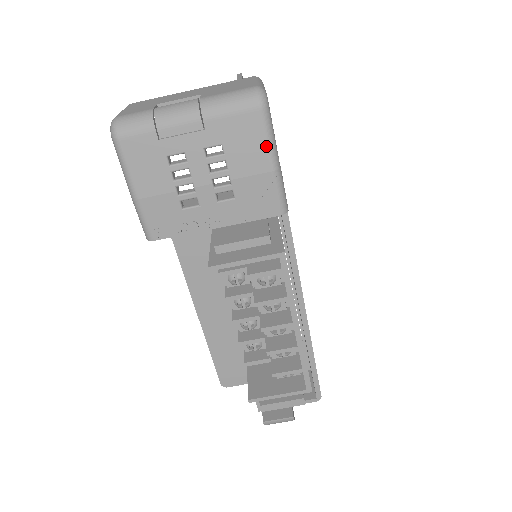
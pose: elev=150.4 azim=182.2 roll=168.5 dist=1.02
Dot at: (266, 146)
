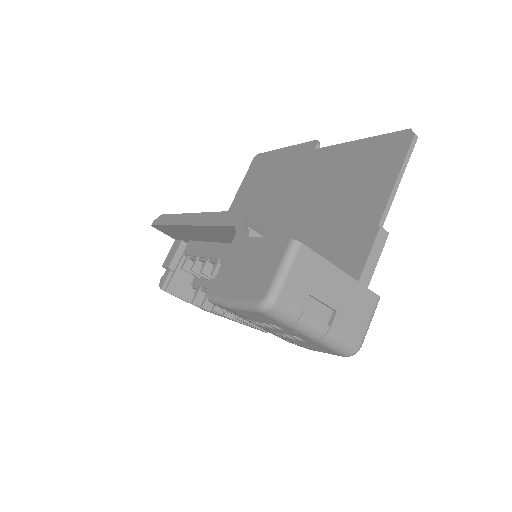
Dot at: (323, 352)
